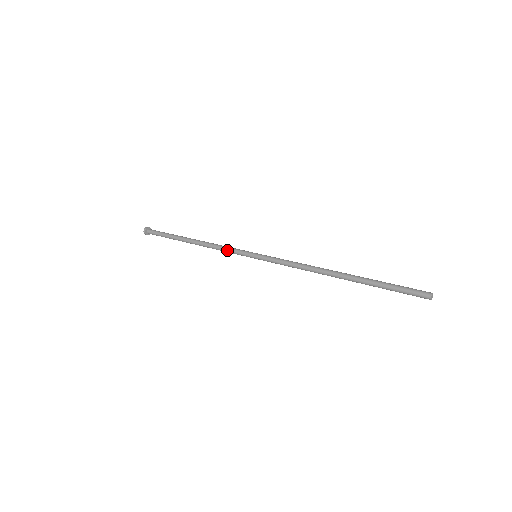
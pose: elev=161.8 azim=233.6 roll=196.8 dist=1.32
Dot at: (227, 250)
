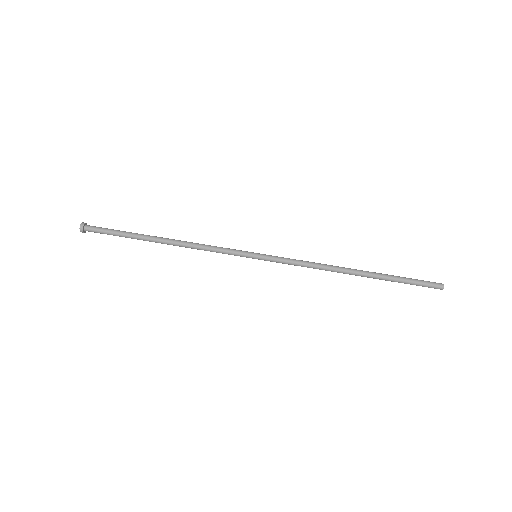
Dot at: (218, 251)
